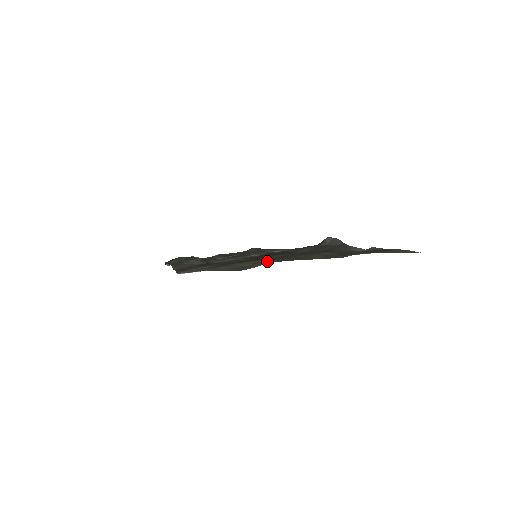
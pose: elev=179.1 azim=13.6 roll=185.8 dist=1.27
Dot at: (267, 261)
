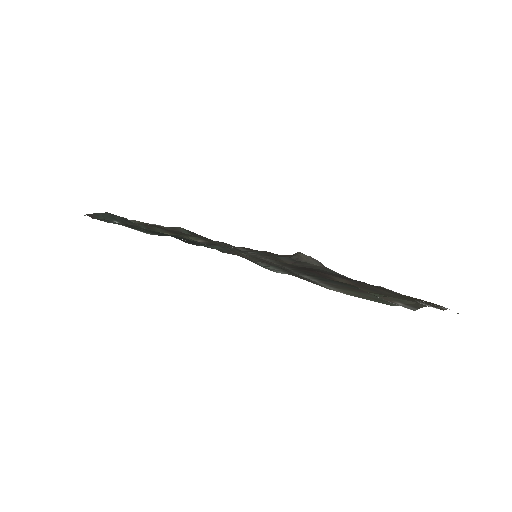
Dot at: (385, 295)
